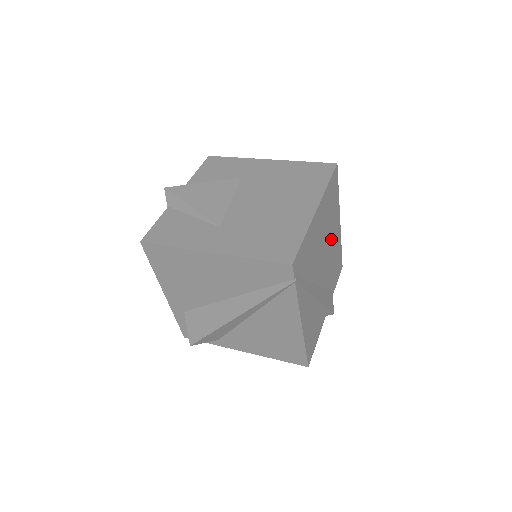
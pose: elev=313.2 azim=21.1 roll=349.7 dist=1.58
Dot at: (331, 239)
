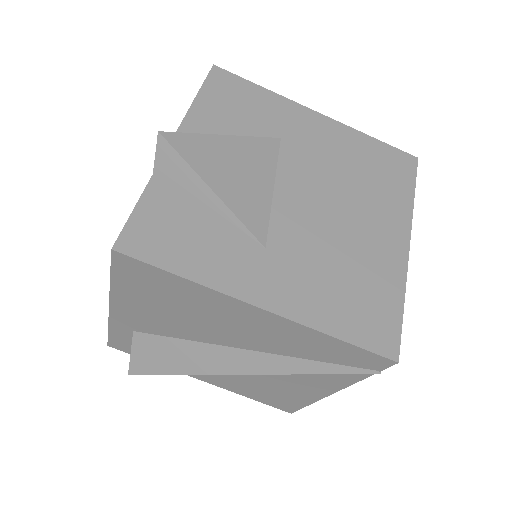
Dot at: occluded
